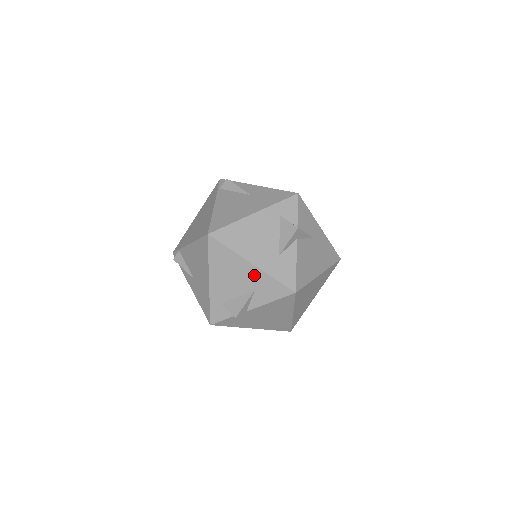
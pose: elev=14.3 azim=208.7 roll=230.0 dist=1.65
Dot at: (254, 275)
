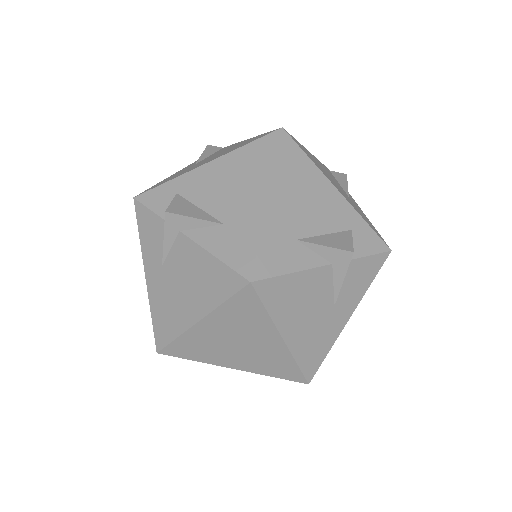
Dot at: (250, 211)
